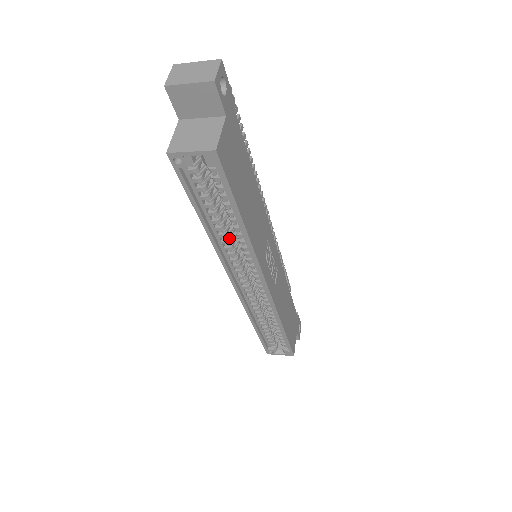
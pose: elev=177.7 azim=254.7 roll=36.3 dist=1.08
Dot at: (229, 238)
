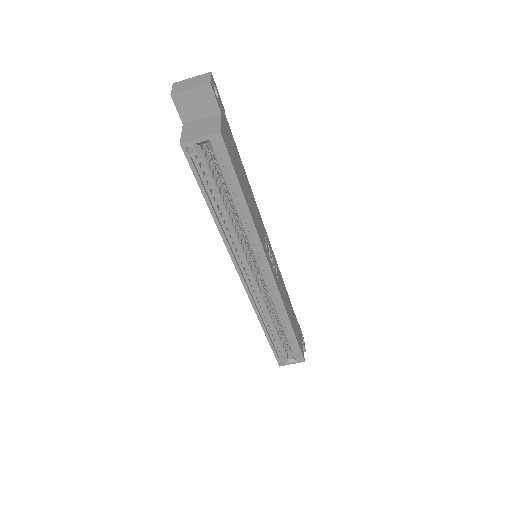
Dot at: (234, 228)
